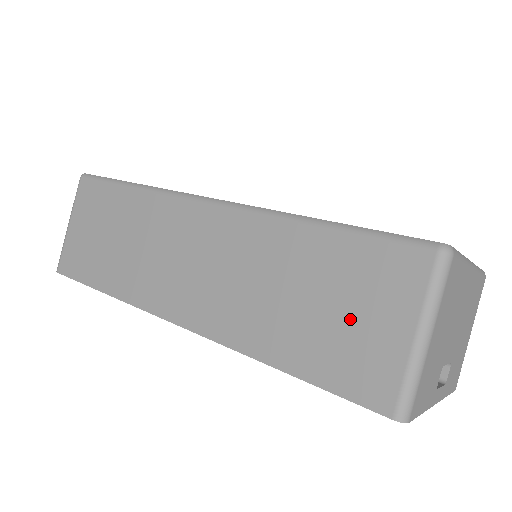
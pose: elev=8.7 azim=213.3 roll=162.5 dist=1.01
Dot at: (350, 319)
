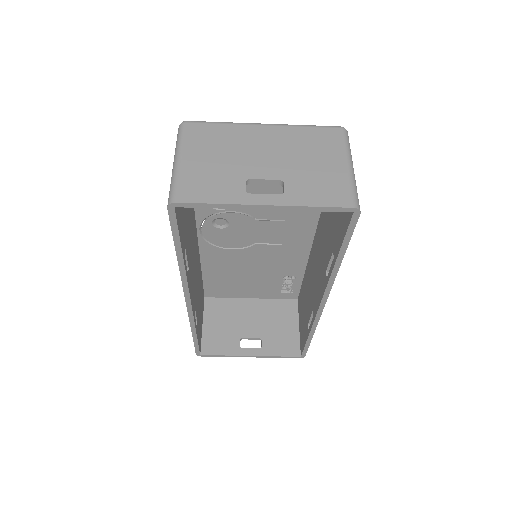
Dot at: occluded
